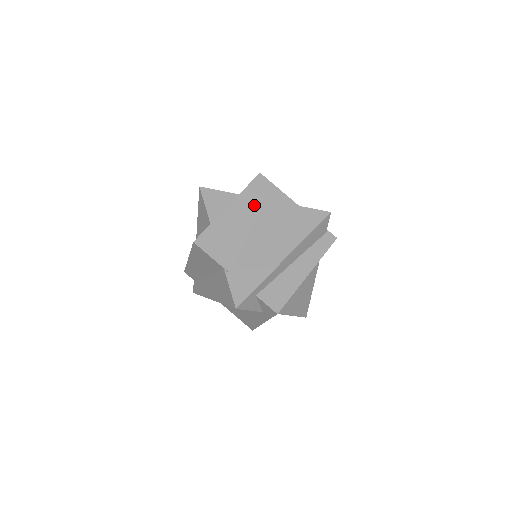
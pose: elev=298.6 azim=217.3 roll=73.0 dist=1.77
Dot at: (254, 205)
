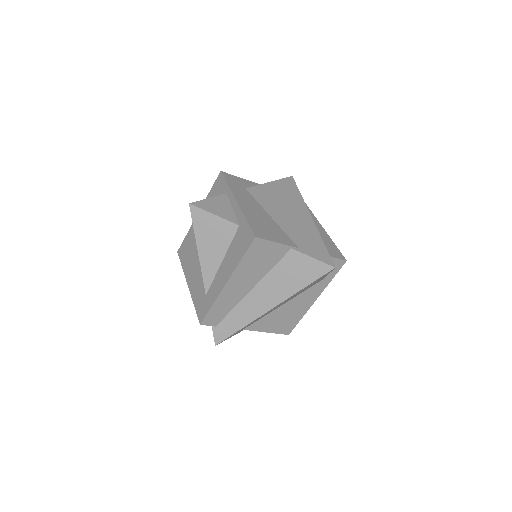
Dot at: (247, 194)
